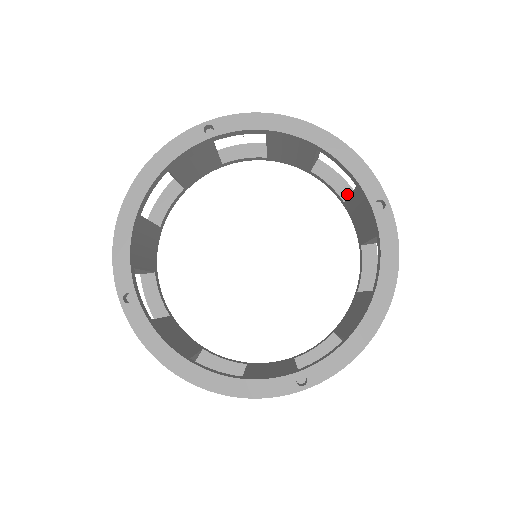
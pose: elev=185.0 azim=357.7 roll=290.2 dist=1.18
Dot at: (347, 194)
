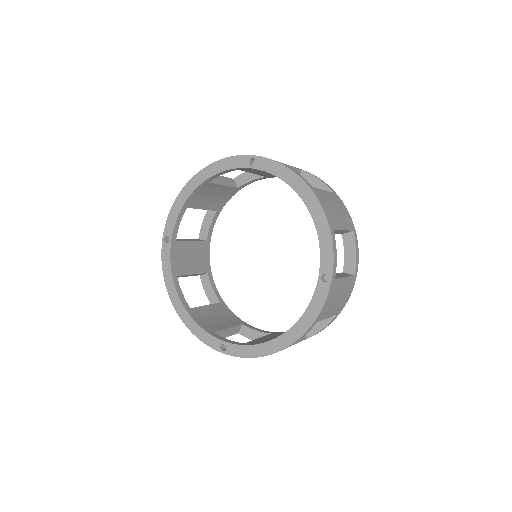
Dot at: occluded
